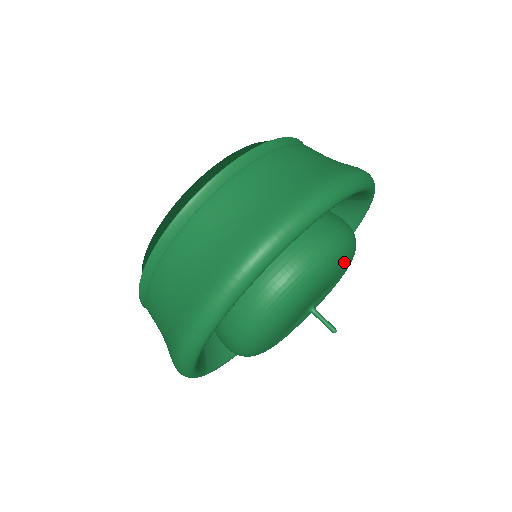
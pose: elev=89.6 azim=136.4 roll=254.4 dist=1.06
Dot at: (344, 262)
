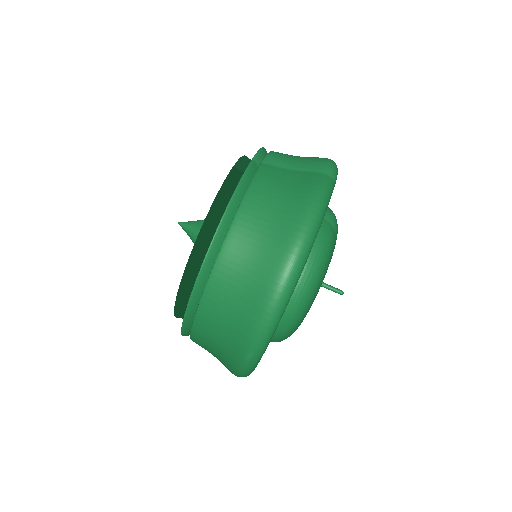
Dot at: (326, 270)
